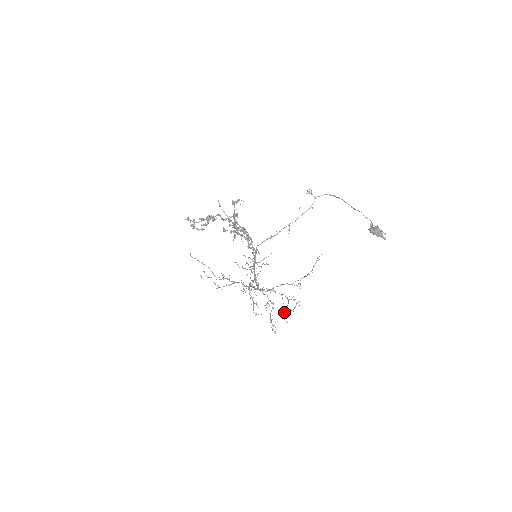
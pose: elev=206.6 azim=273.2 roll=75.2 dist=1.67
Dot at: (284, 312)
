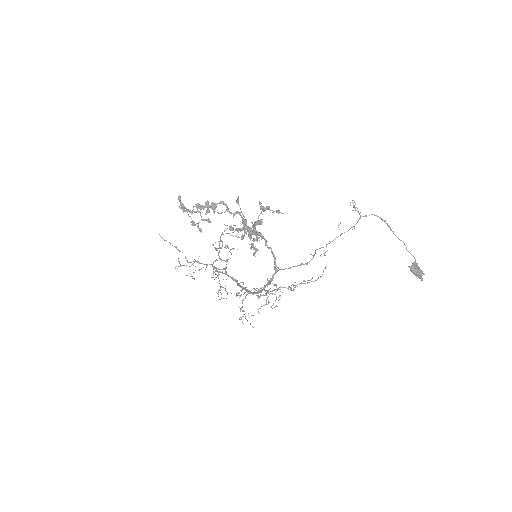
Dot at: (261, 306)
